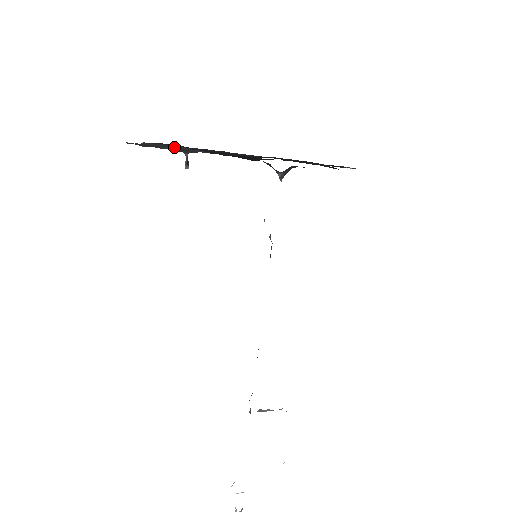
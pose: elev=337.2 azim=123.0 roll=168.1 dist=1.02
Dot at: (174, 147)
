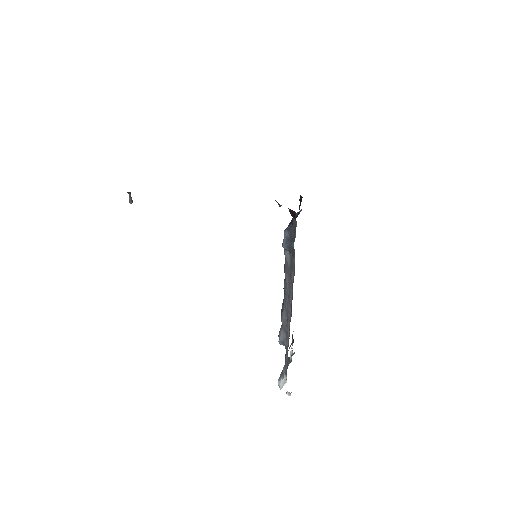
Dot at: occluded
